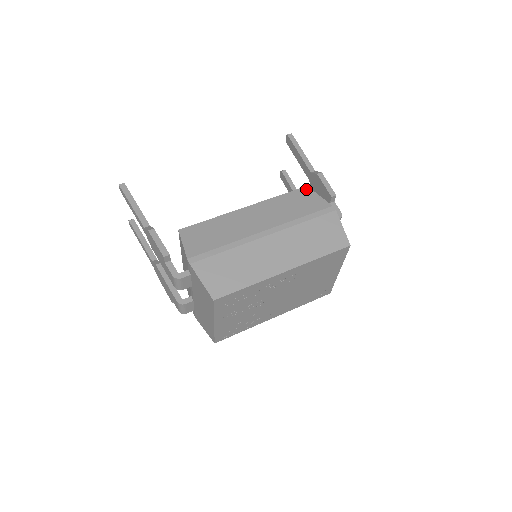
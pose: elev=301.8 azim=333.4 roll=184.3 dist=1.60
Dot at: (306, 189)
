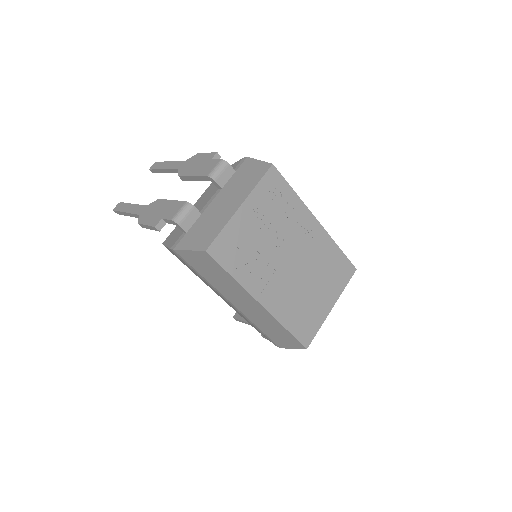
Dot at: occluded
